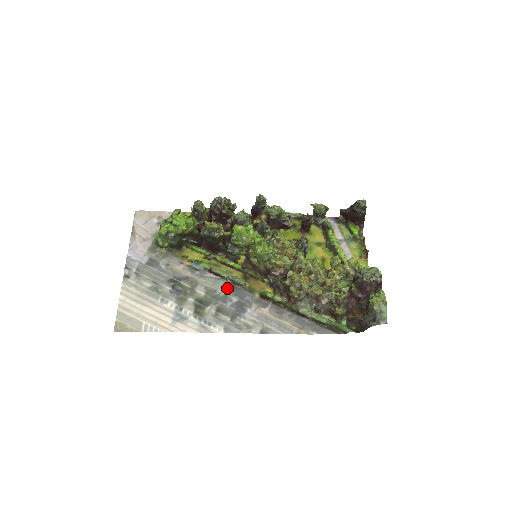
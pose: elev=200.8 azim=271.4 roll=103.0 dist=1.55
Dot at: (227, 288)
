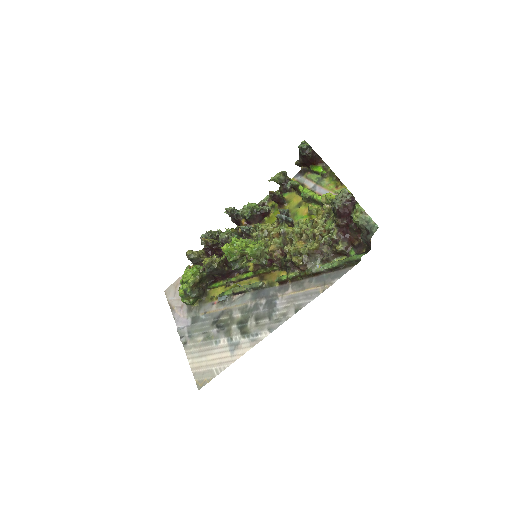
Dot at: (253, 297)
